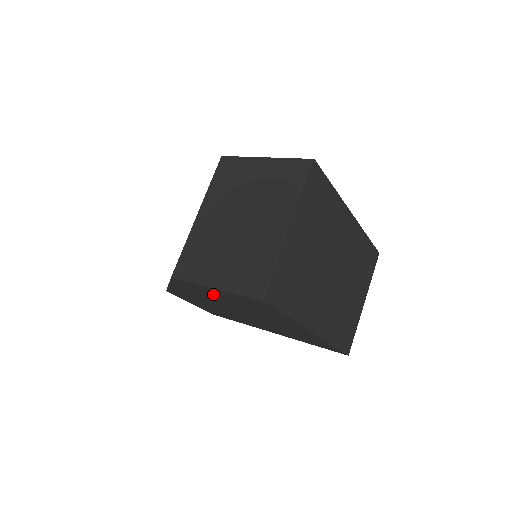
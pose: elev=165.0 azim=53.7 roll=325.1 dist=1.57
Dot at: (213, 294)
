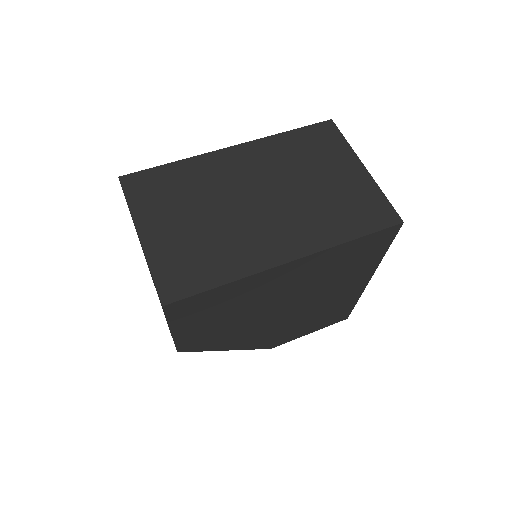
Dot at: (207, 329)
